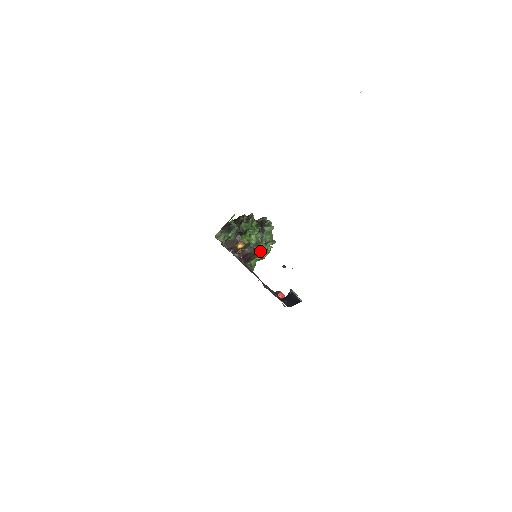
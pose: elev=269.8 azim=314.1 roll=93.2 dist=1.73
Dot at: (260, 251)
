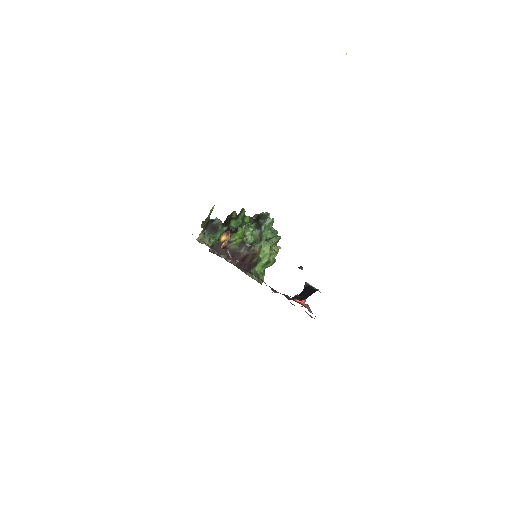
Dot at: (263, 252)
